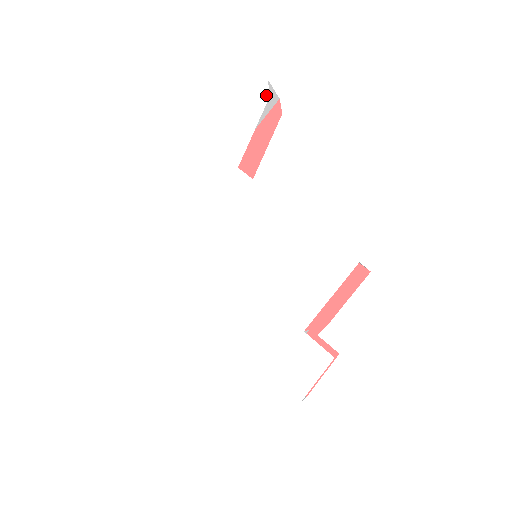
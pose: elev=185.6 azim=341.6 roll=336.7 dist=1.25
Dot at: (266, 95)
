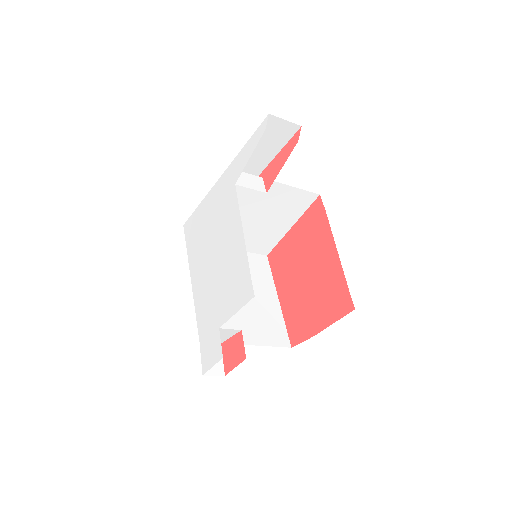
Dot at: (264, 128)
